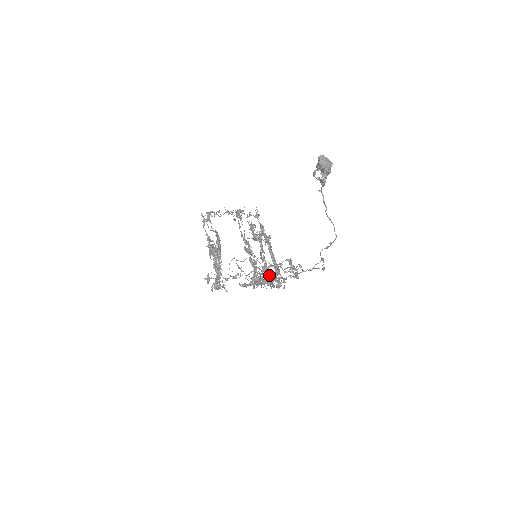
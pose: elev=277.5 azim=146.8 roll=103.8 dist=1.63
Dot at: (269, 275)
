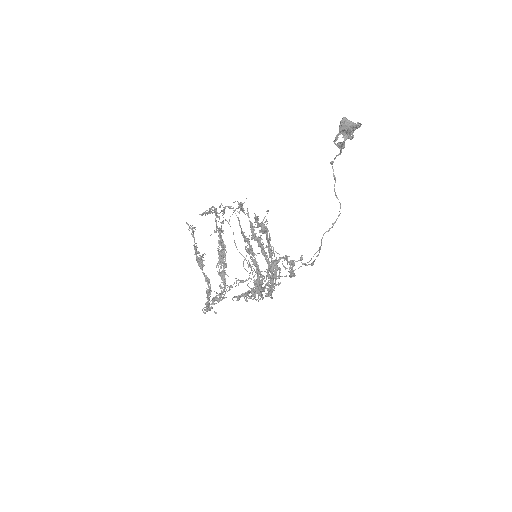
Dot at: (274, 273)
